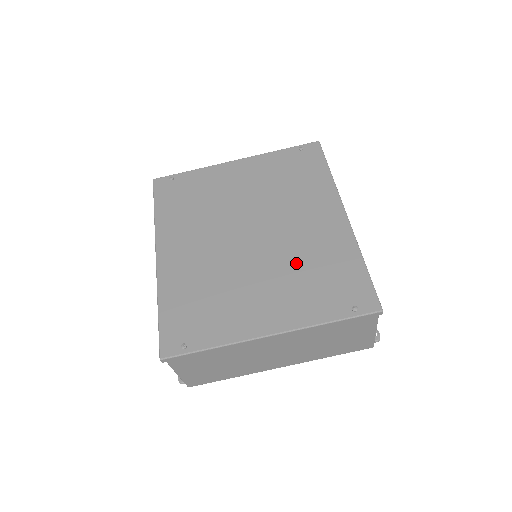
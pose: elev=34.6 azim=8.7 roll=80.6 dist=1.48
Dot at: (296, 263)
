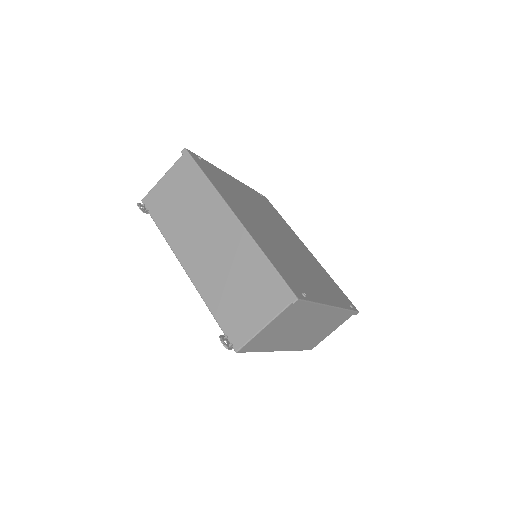
Dot at: (312, 267)
